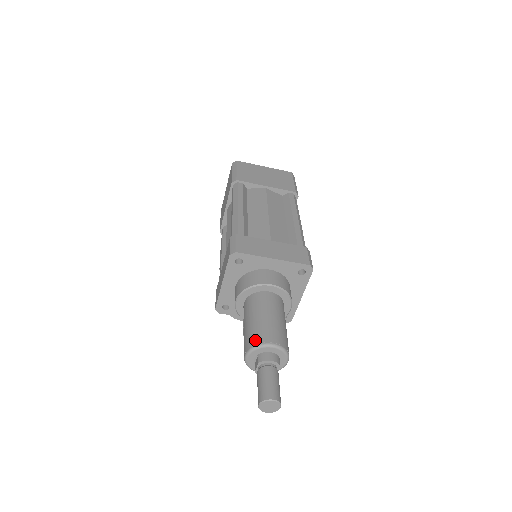
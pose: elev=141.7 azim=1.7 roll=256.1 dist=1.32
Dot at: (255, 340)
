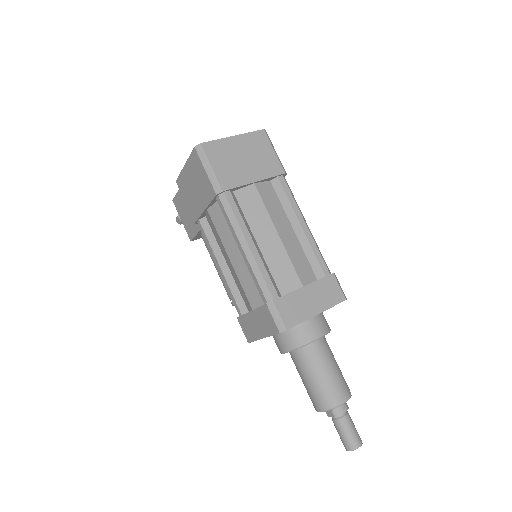
Dot at: (328, 403)
